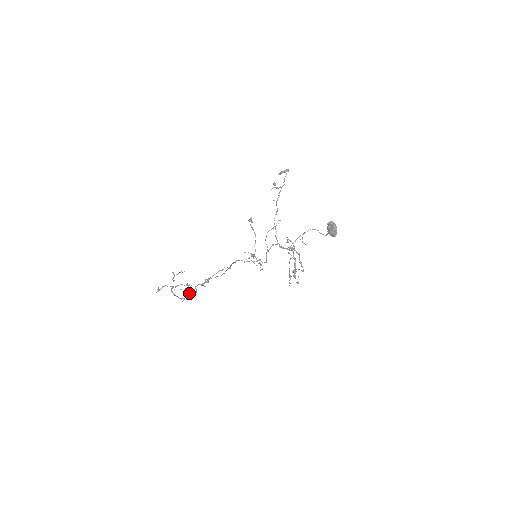
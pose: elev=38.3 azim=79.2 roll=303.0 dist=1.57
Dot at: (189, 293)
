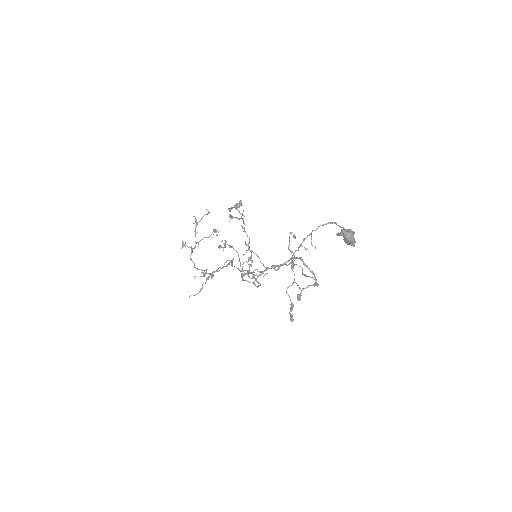
Dot at: occluded
